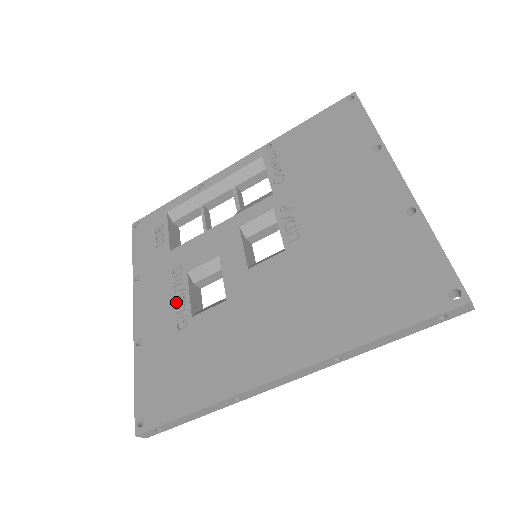
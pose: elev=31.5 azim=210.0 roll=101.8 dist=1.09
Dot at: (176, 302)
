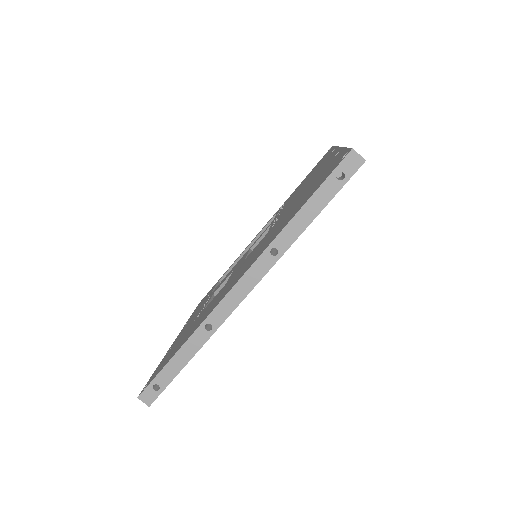
Dot at: (199, 312)
